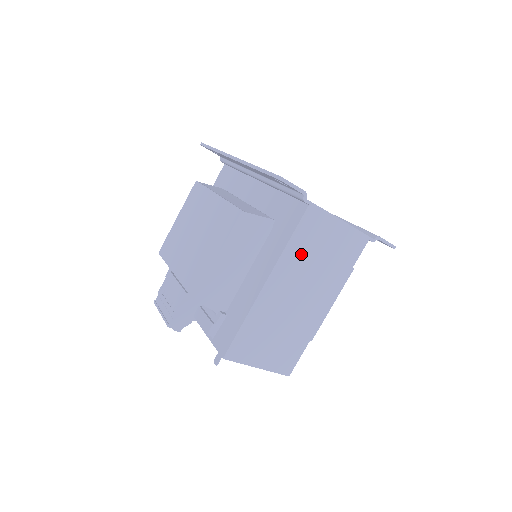
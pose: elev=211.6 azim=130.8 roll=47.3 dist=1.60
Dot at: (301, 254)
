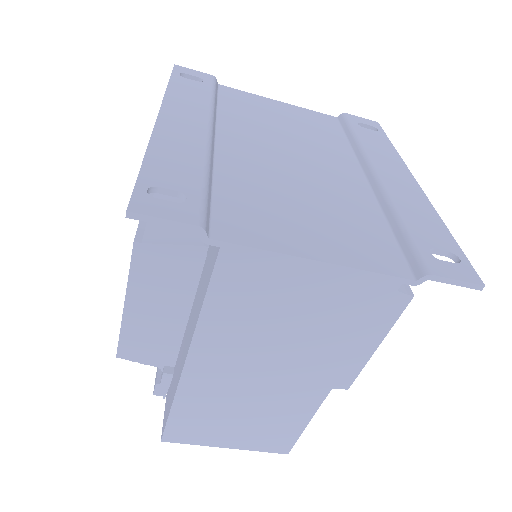
Dot at: (240, 321)
